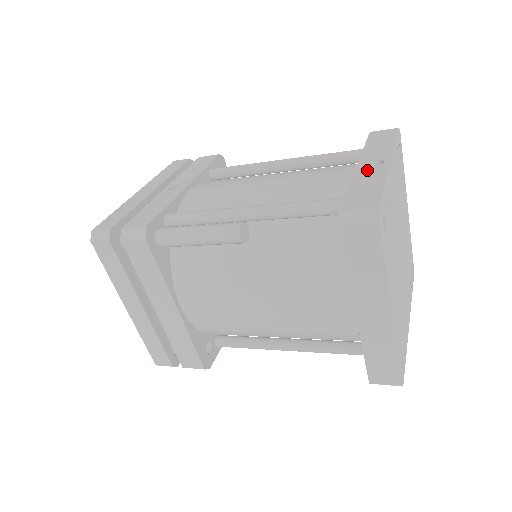
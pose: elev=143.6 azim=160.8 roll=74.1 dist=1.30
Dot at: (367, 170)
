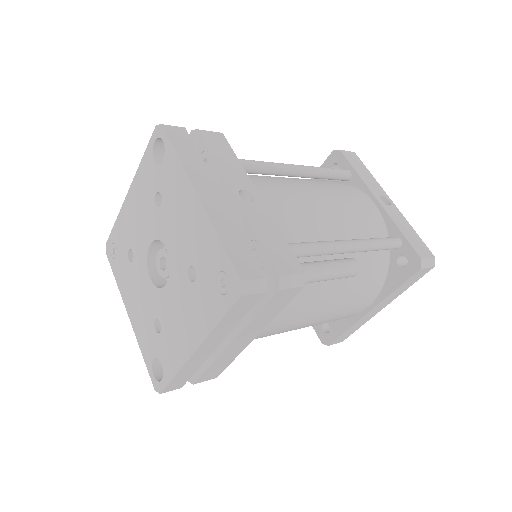
Dot at: (390, 209)
